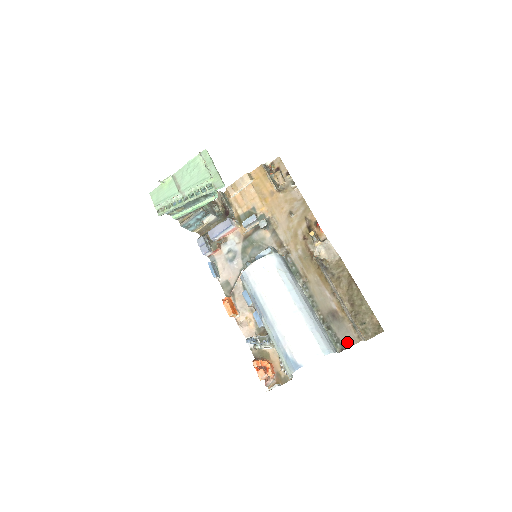
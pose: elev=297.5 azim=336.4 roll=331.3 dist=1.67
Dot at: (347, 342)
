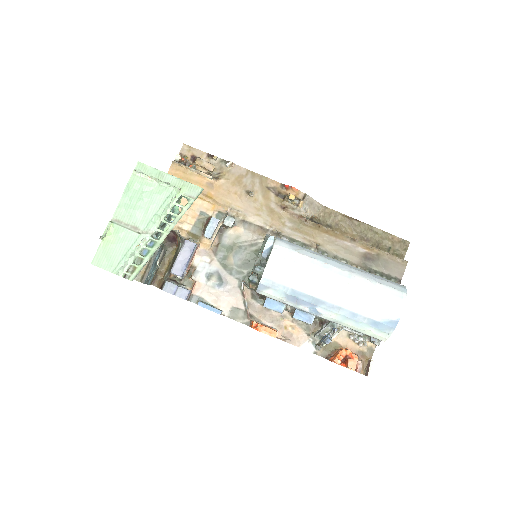
Dot at: (398, 272)
